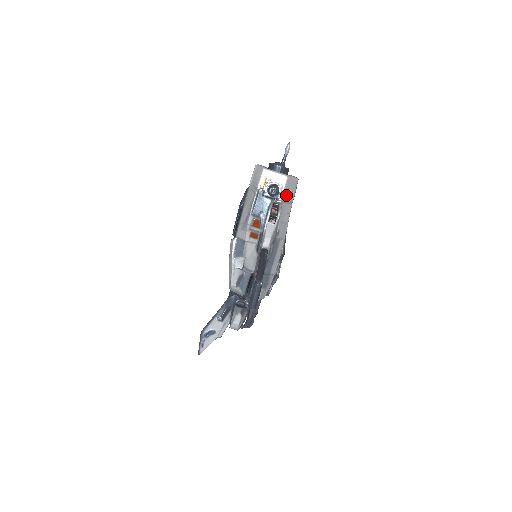
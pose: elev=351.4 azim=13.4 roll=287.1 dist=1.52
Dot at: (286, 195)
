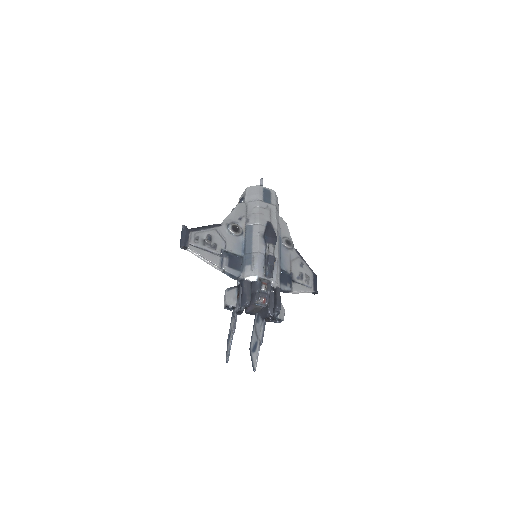
Dot at: (249, 197)
